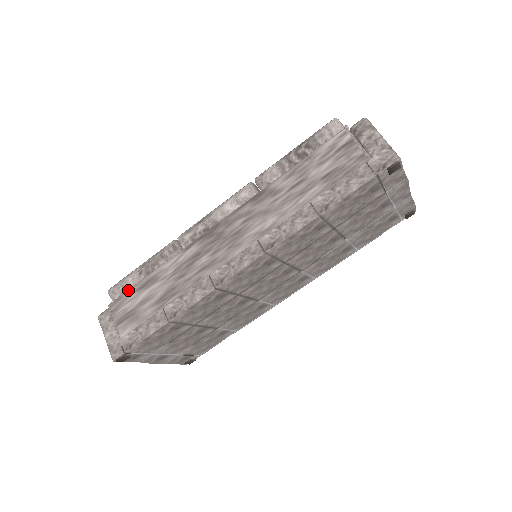
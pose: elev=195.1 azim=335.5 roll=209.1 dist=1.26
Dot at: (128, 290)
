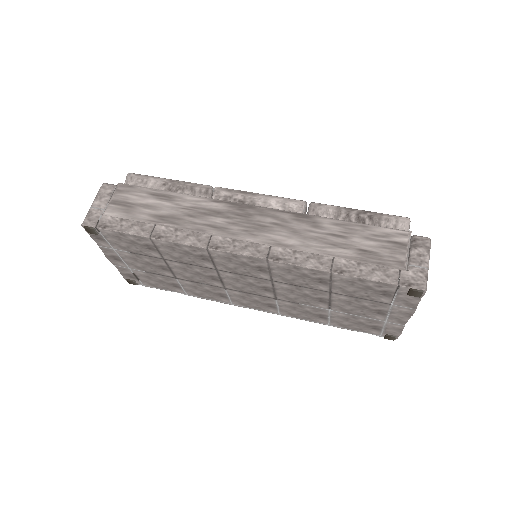
Dot at: (144, 187)
